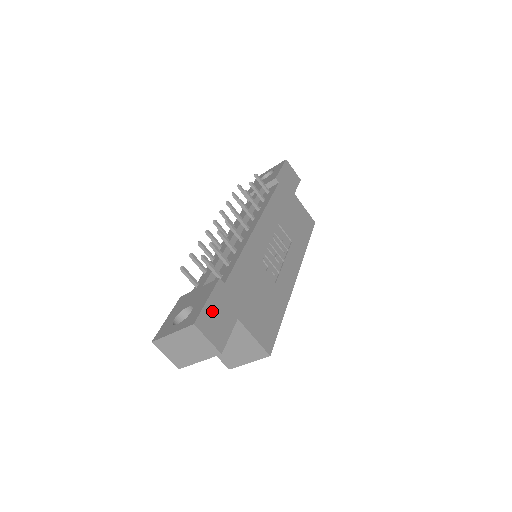
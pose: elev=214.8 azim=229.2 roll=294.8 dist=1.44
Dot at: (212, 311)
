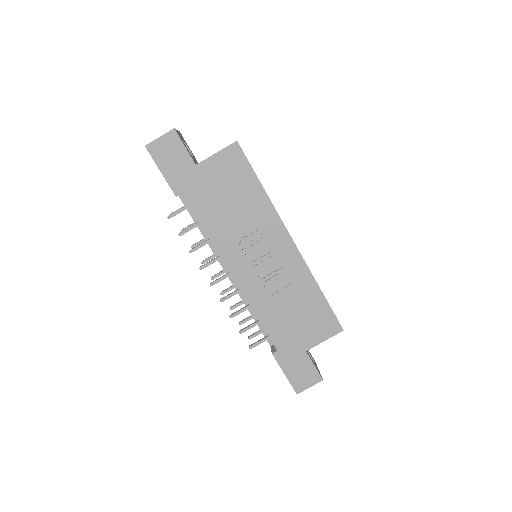
Dot at: (293, 374)
